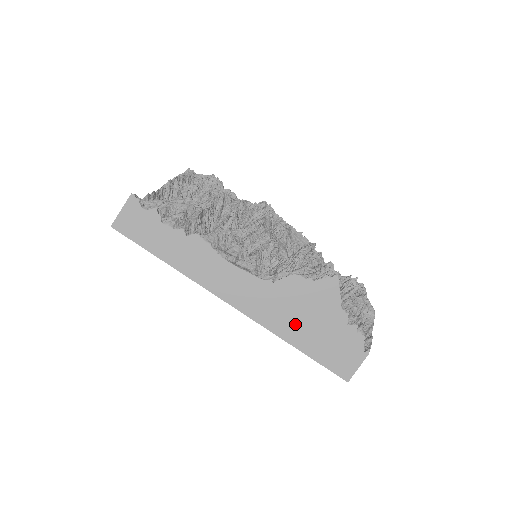
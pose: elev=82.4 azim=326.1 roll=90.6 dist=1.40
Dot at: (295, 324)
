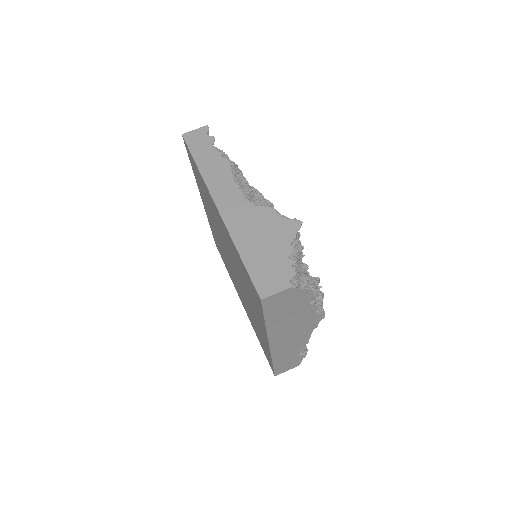
Dot at: (250, 238)
